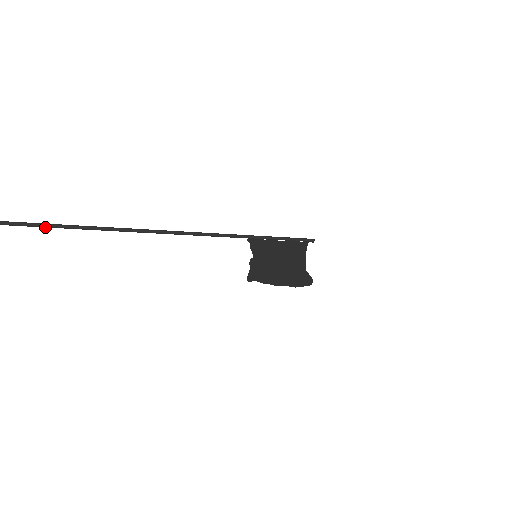
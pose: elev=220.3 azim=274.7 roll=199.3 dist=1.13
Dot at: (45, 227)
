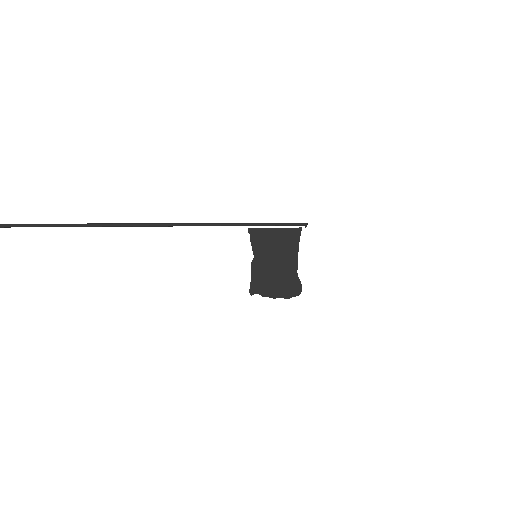
Dot at: occluded
